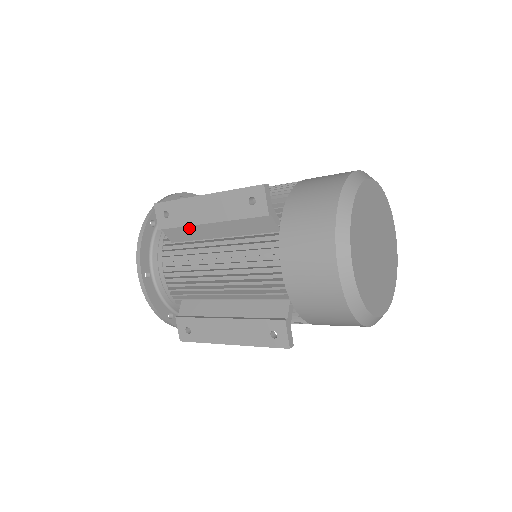
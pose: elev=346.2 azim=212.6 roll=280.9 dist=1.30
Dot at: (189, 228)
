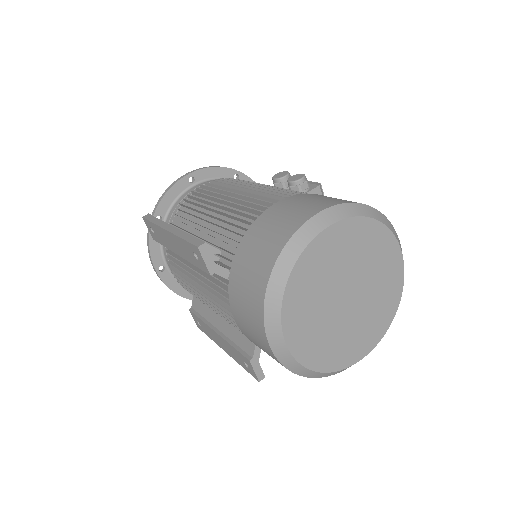
Dot at: occluded
